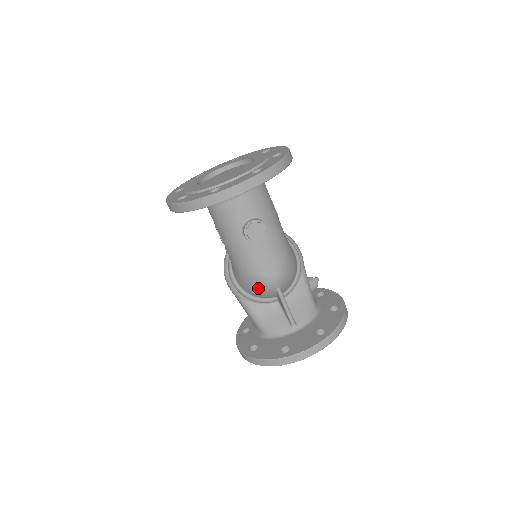
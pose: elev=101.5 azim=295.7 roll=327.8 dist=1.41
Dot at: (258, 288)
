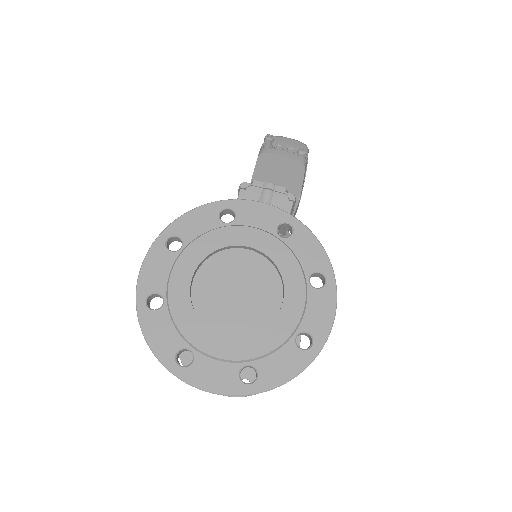
Dot at: occluded
